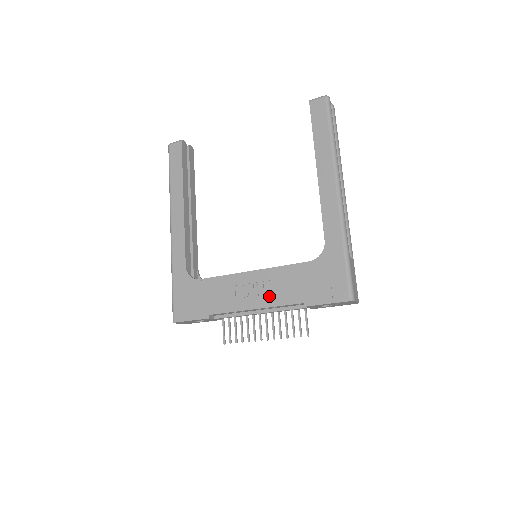
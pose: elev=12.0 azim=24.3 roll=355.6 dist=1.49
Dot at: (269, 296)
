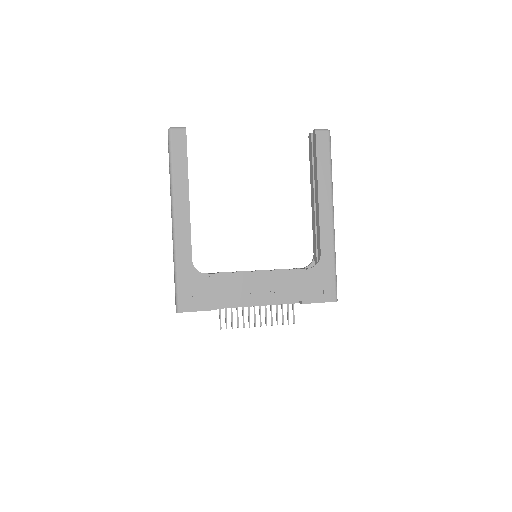
Dot at: (274, 294)
